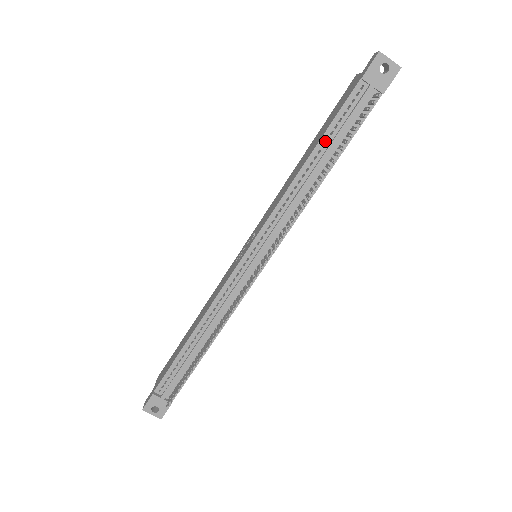
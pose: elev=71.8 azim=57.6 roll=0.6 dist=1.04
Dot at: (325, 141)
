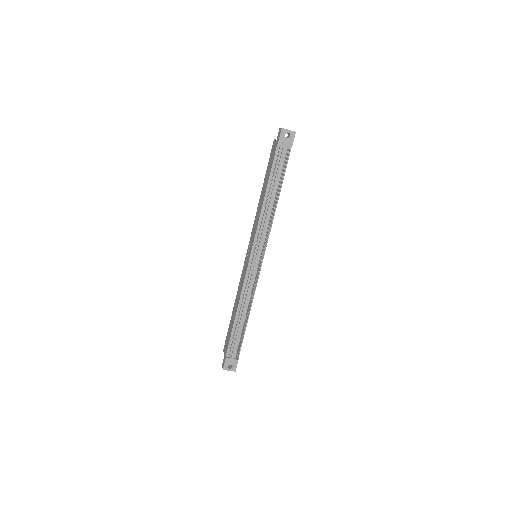
Dot at: (271, 182)
